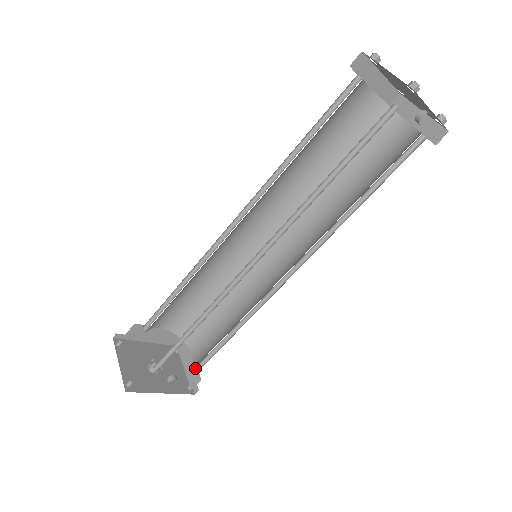
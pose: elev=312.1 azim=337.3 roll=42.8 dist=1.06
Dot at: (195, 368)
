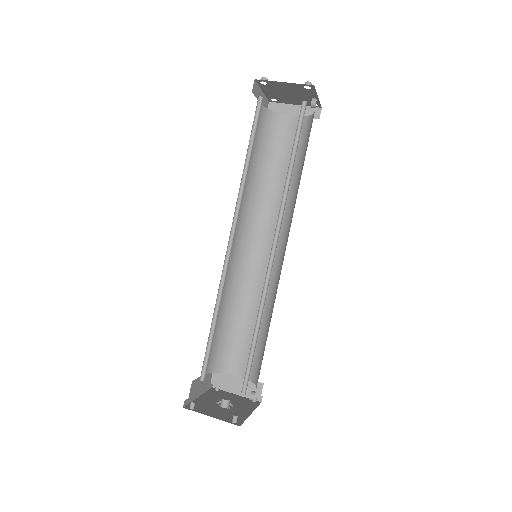
Dot at: (254, 379)
